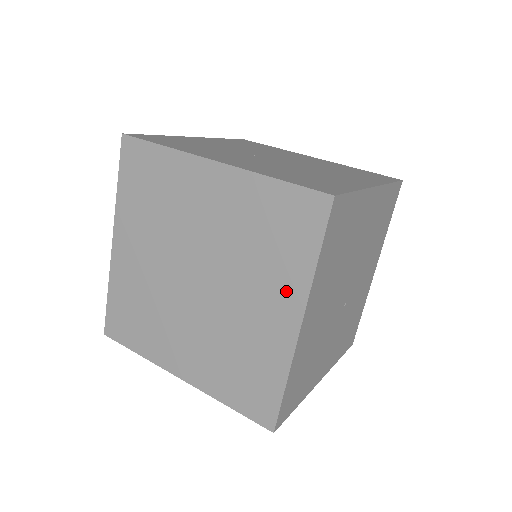
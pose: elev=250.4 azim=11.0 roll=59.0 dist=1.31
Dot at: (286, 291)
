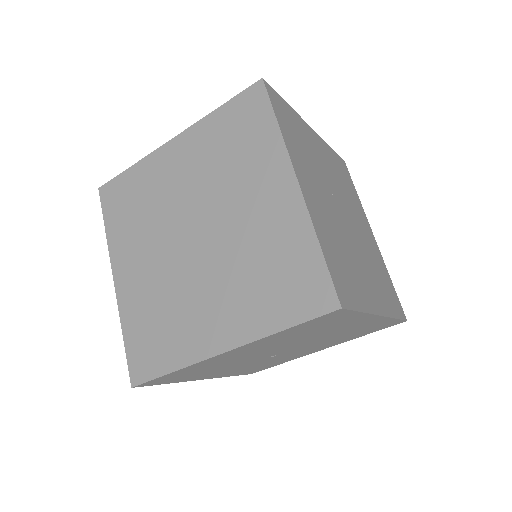
Dot at: (241, 321)
